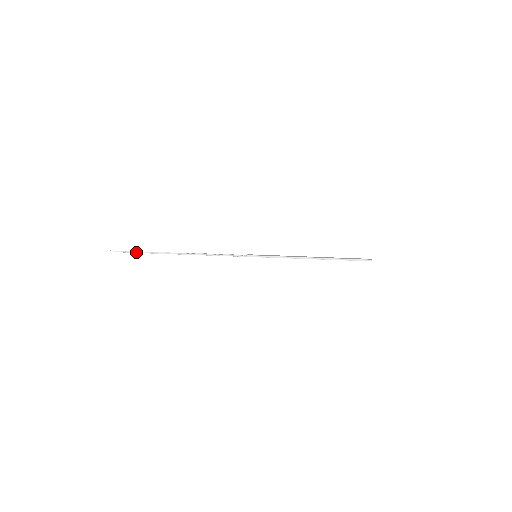
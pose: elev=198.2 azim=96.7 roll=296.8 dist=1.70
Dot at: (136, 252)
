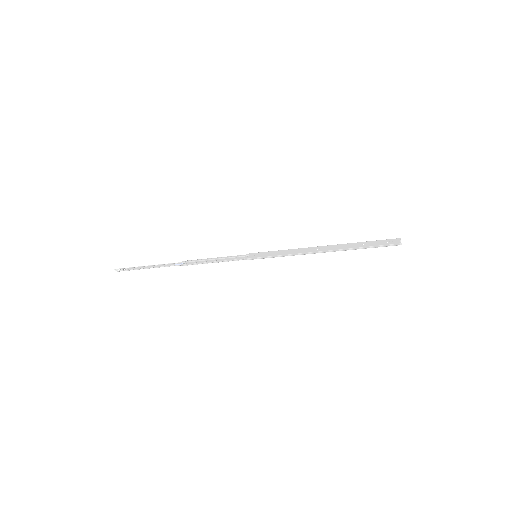
Dot at: (136, 269)
